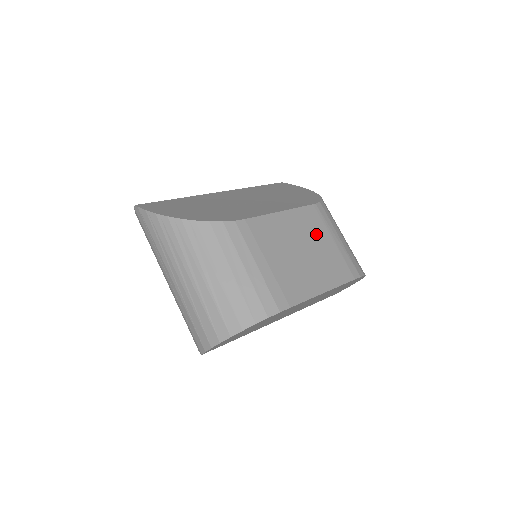
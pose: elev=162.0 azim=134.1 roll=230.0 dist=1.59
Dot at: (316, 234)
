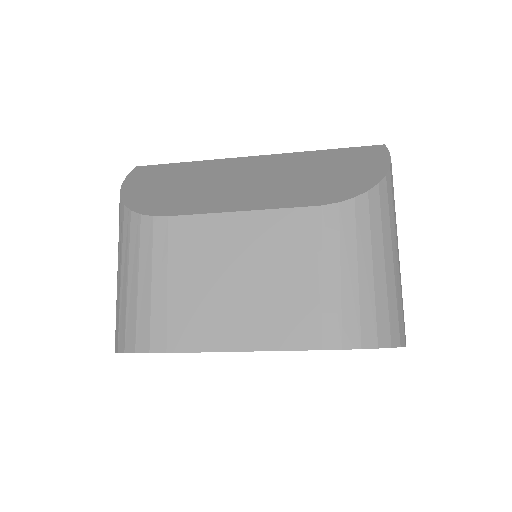
Dot at: (287, 258)
